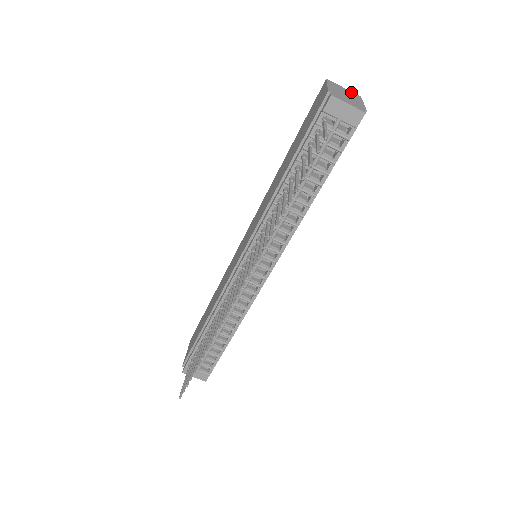
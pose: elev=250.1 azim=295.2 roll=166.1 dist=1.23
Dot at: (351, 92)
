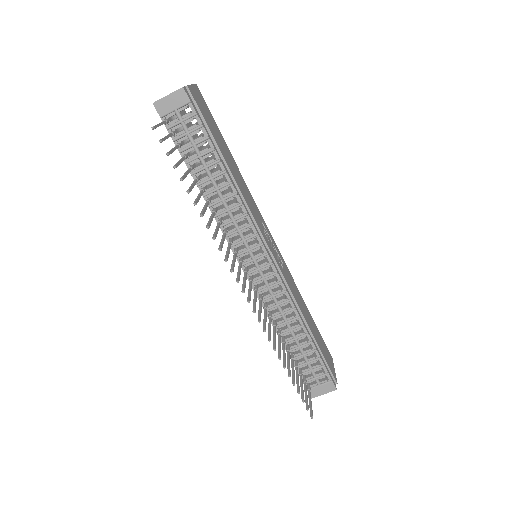
Dot at: occluded
